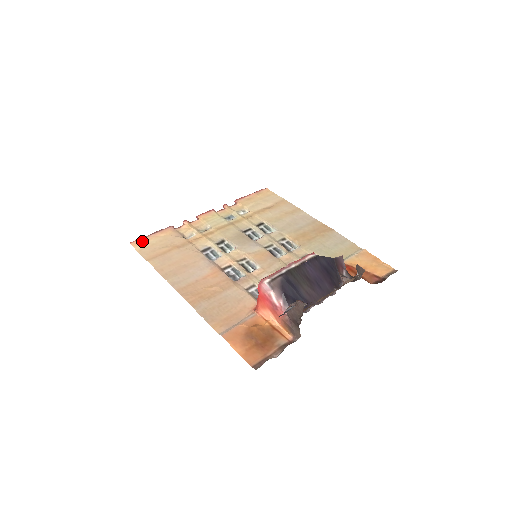
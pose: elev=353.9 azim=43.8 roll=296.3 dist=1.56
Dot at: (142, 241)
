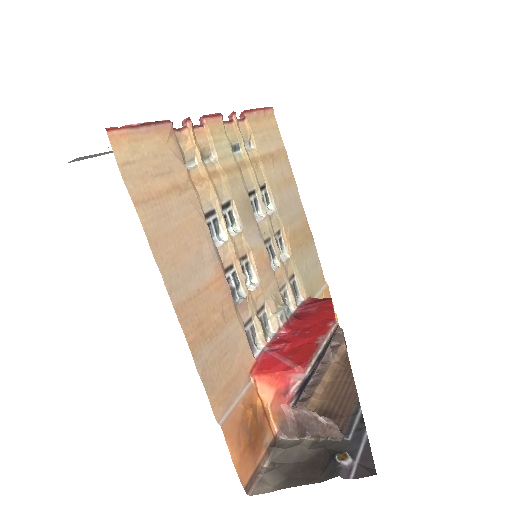
Dot at: (128, 138)
